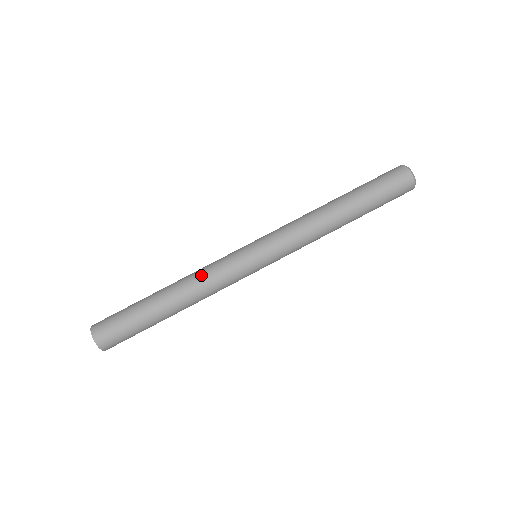
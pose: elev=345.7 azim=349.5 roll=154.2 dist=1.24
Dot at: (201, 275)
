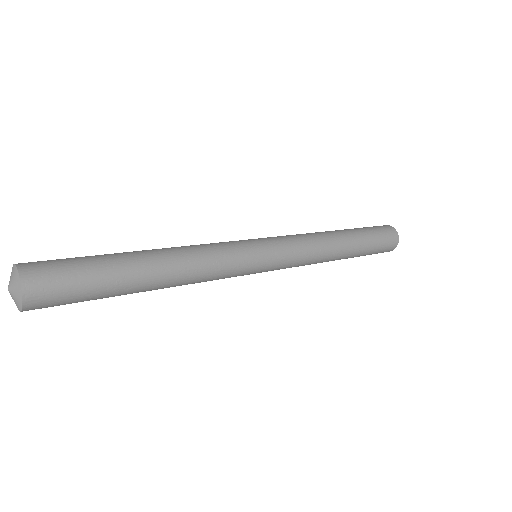
Dot at: (205, 264)
